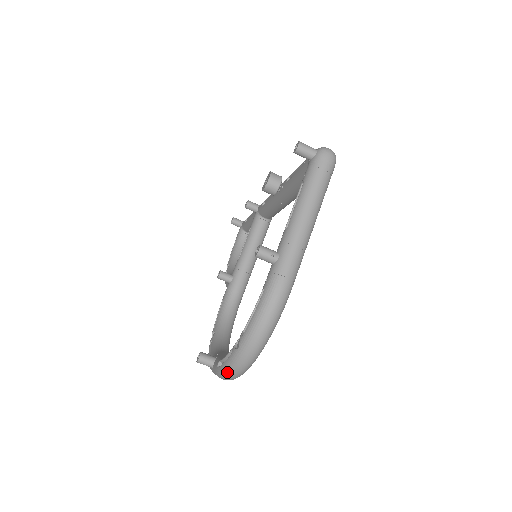
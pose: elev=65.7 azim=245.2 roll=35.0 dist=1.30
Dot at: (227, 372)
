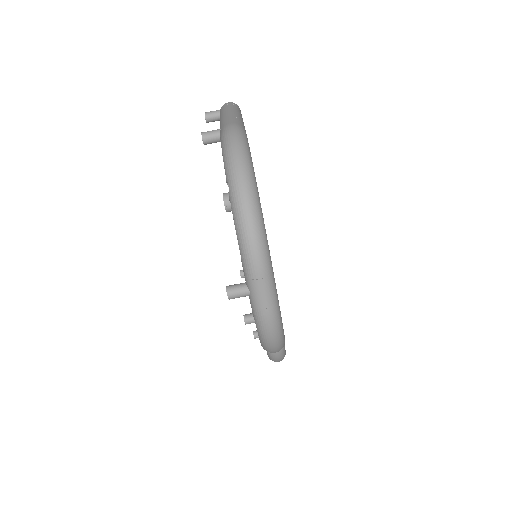
Dot at: (242, 230)
